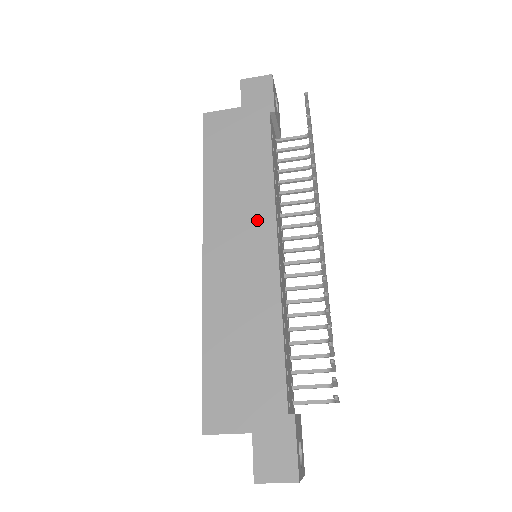
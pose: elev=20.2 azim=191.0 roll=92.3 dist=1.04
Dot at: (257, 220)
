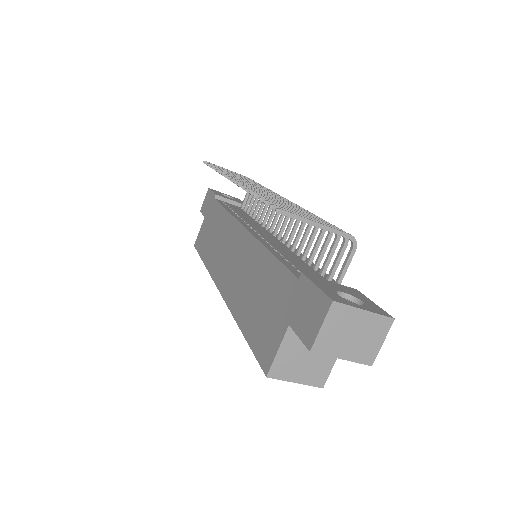
Dot at: (231, 236)
